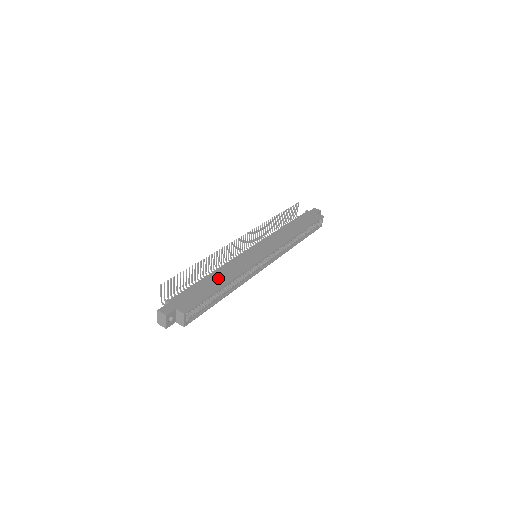
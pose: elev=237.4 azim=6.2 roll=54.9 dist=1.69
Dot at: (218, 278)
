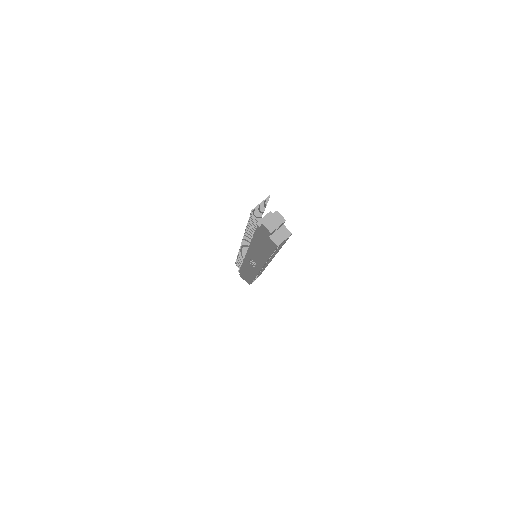
Dot at: occluded
